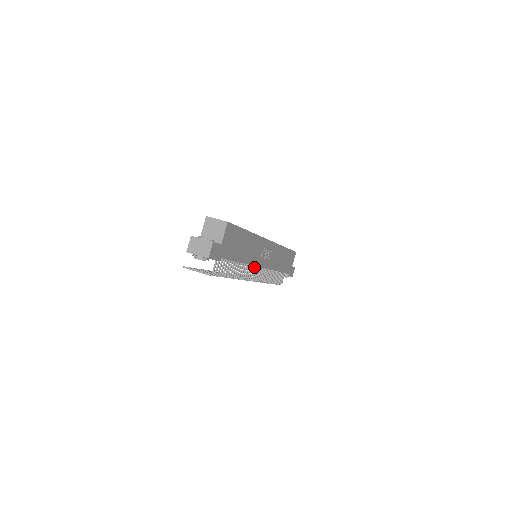
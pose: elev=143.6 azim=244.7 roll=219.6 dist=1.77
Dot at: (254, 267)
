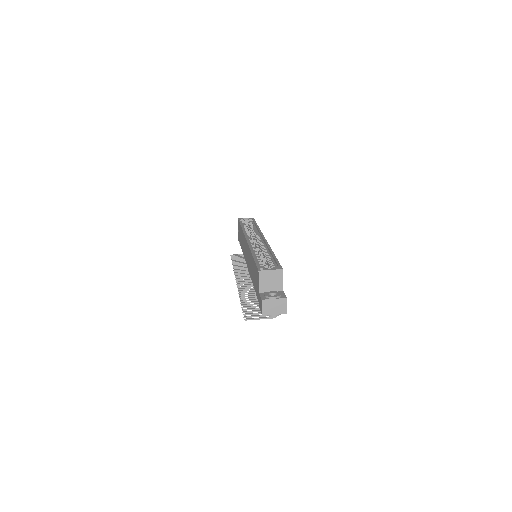
Dot at: occluded
